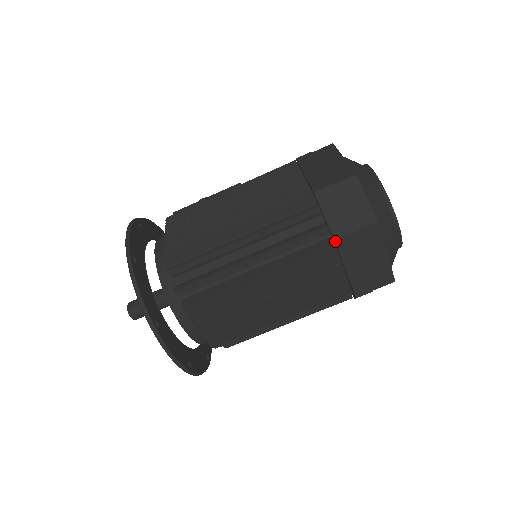
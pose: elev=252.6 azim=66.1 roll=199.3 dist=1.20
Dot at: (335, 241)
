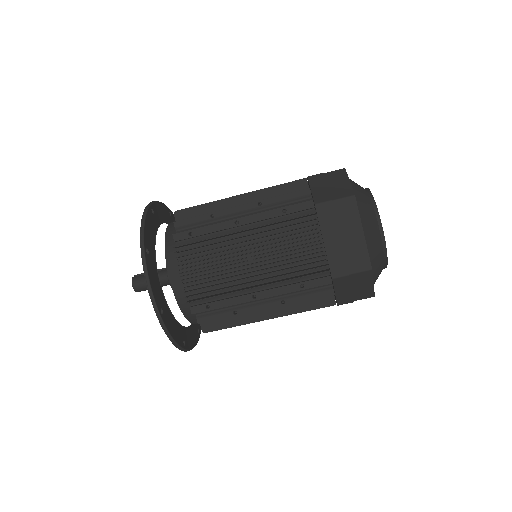
Dot at: (315, 206)
